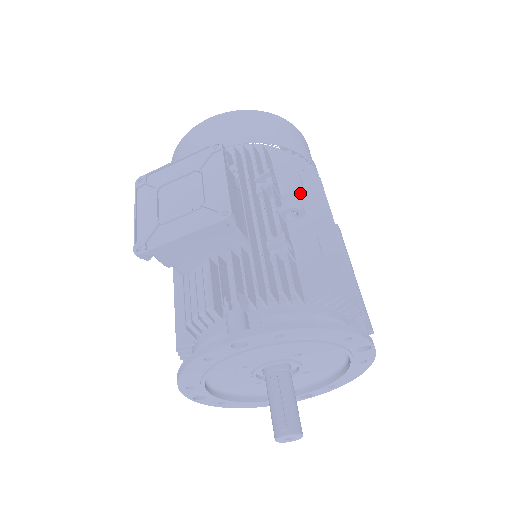
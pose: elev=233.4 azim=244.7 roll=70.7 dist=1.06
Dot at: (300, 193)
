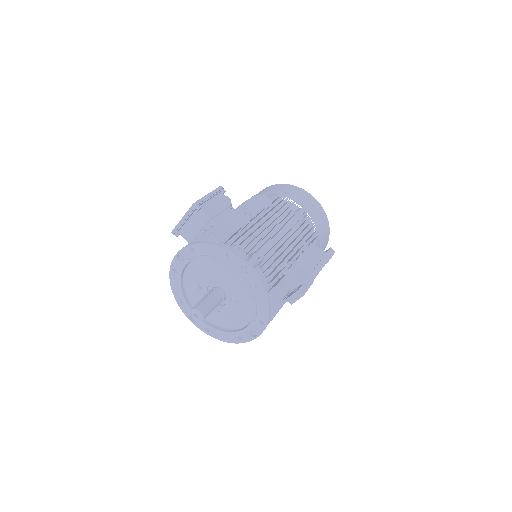
Dot at: (263, 208)
